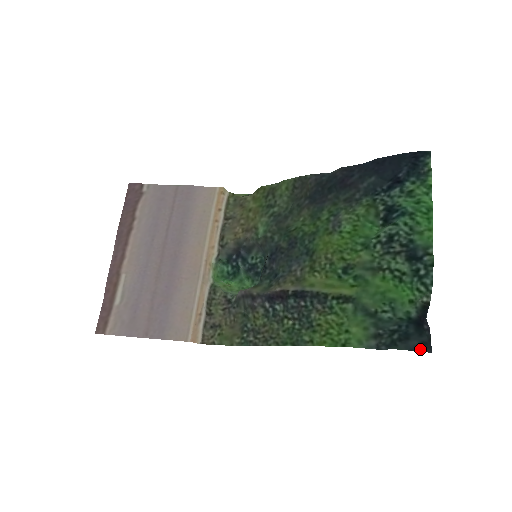
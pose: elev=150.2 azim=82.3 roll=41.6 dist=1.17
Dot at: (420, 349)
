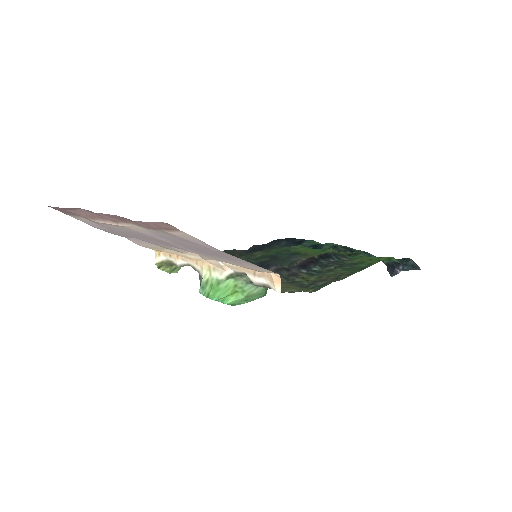
Dot at: (416, 265)
